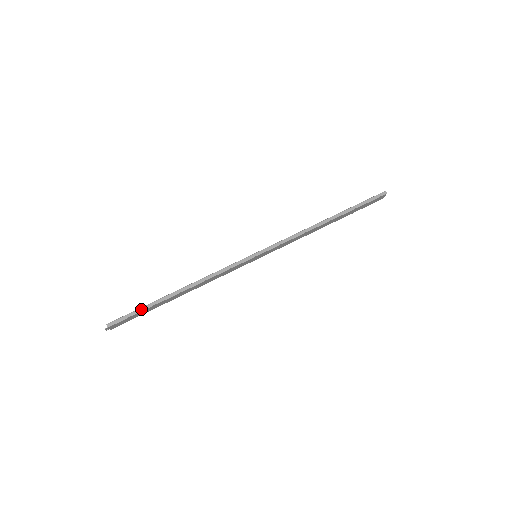
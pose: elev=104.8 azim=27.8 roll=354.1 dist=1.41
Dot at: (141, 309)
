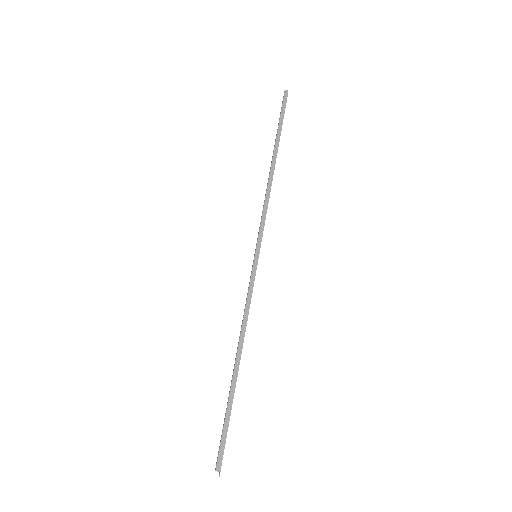
Dot at: (227, 418)
